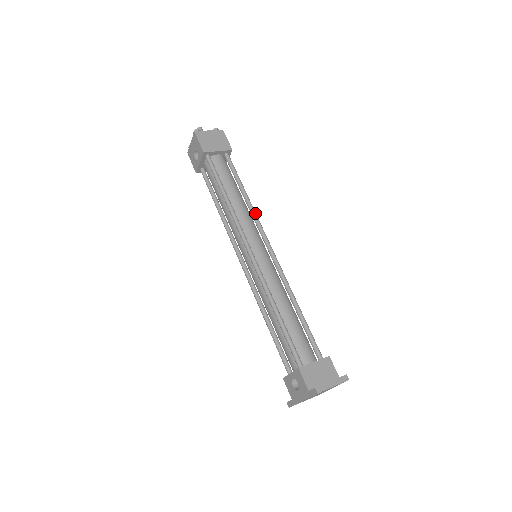
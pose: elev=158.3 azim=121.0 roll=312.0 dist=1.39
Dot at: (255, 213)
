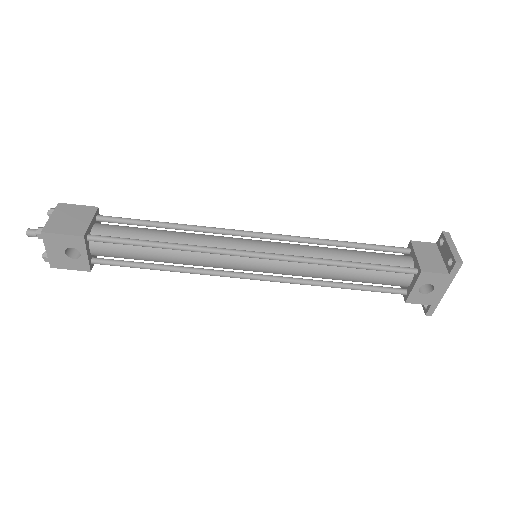
Dot at: (204, 227)
